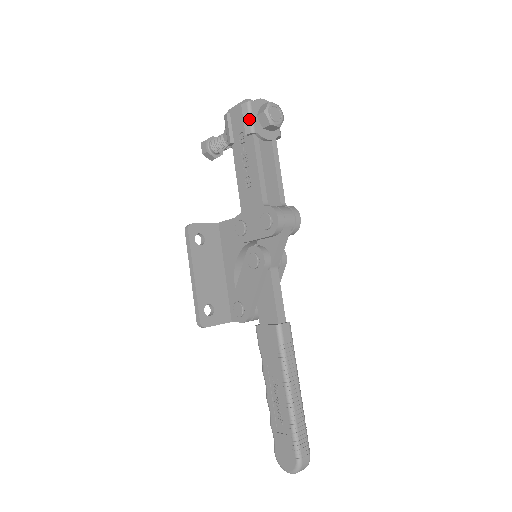
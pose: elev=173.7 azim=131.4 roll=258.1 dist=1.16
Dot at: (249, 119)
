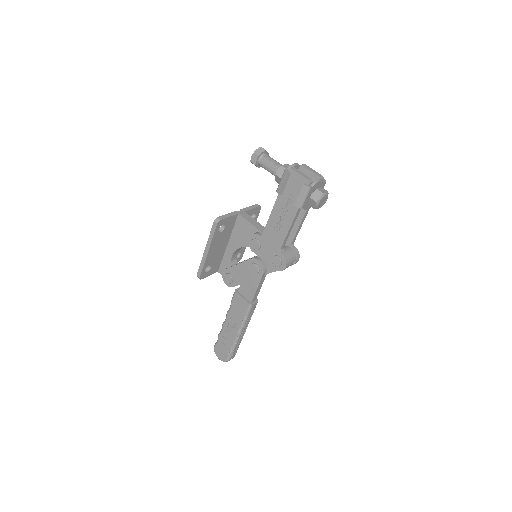
Dot at: (303, 199)
